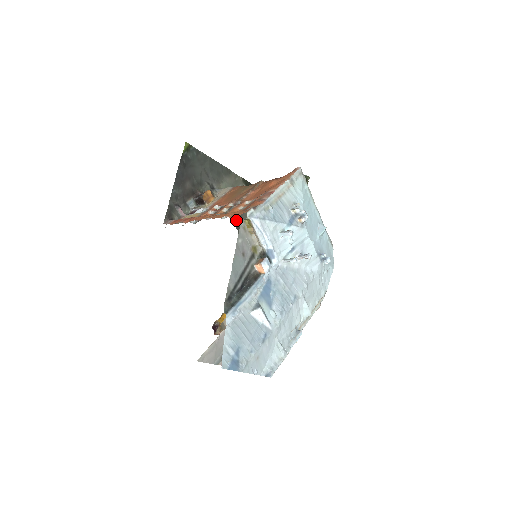
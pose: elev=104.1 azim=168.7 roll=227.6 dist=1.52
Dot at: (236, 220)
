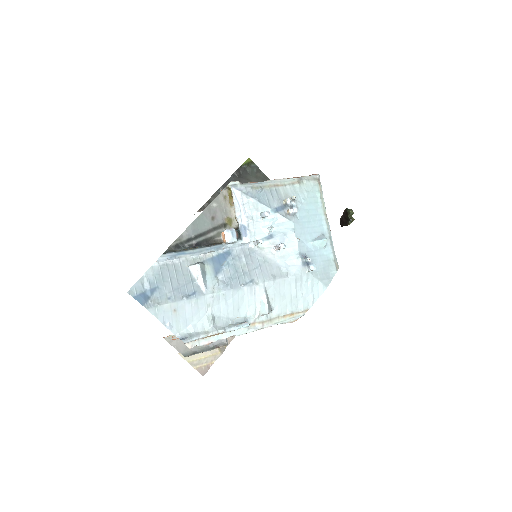
Dot at: occluded
